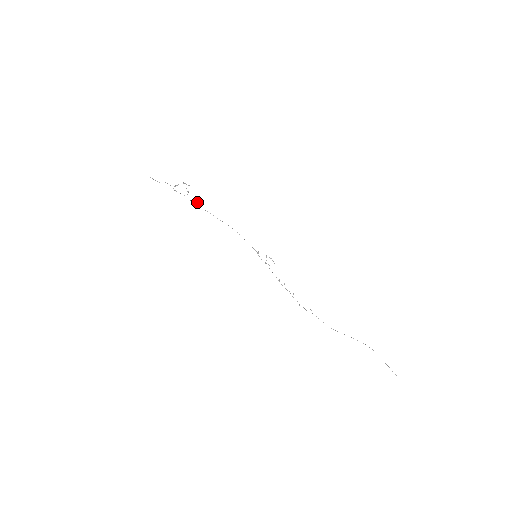
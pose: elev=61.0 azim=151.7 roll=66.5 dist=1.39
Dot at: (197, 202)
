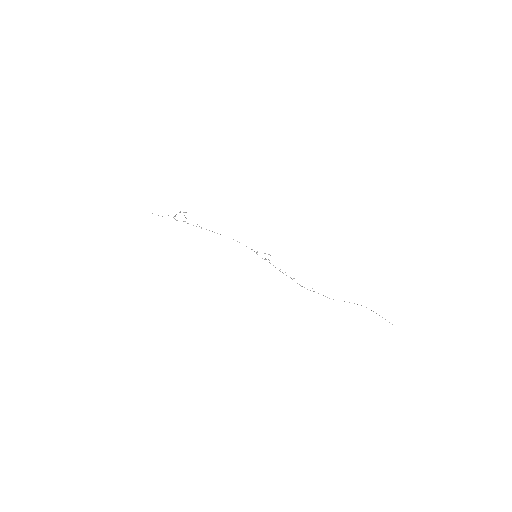
Dot at: occluded
